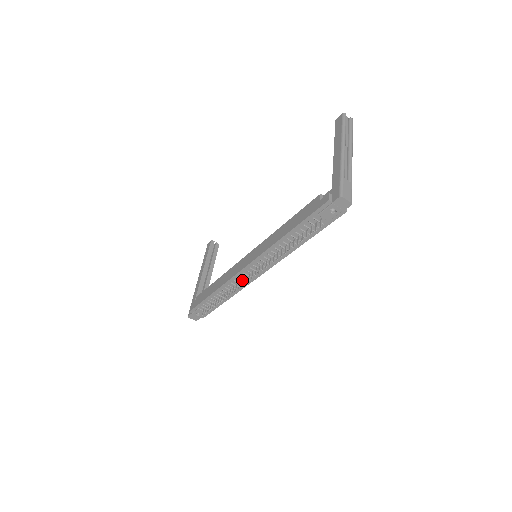
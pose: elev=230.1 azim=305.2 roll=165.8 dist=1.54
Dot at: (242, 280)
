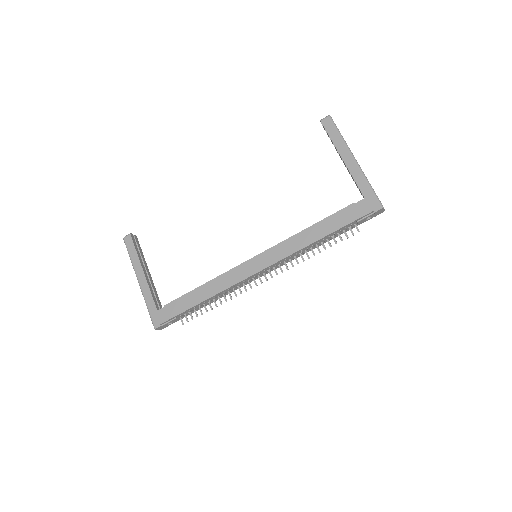
Dot at: (248, 282)
